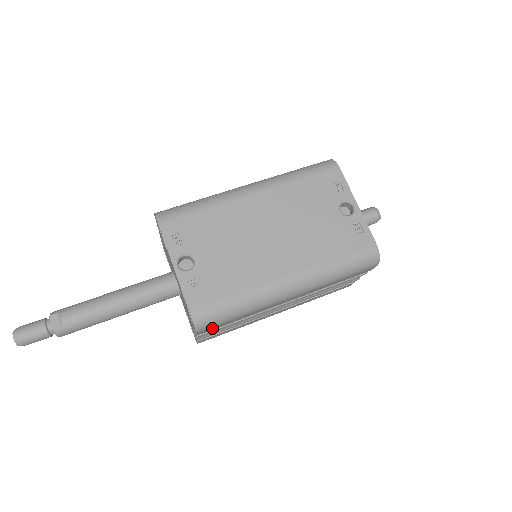
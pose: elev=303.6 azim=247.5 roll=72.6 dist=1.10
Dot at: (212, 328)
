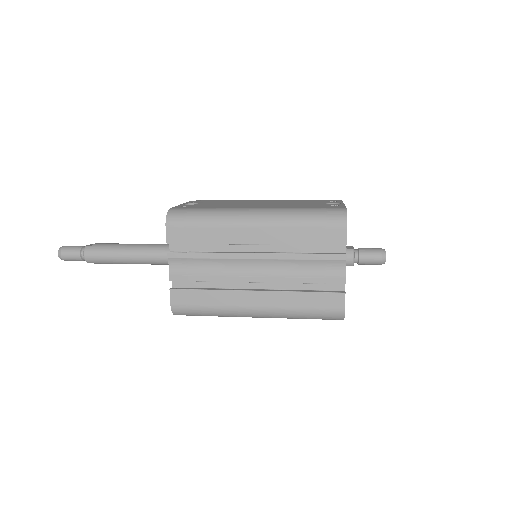
Dot at: (180, 234)
